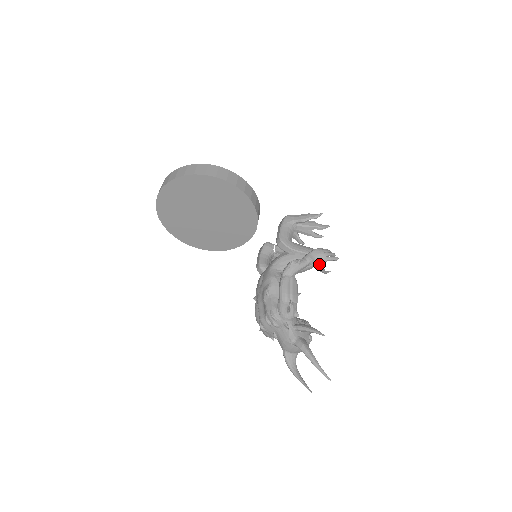
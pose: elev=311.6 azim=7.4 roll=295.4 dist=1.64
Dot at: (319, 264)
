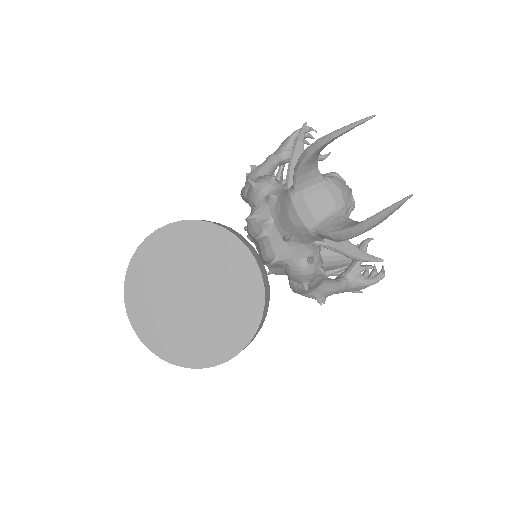
Dot at: (289, 151)
